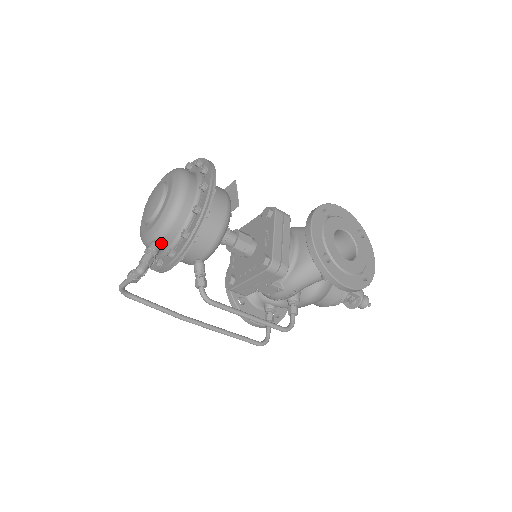
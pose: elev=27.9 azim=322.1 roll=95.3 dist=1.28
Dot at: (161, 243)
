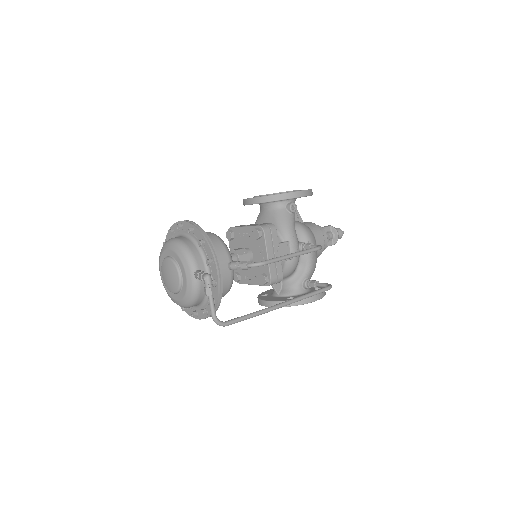
Dot at: occluded
